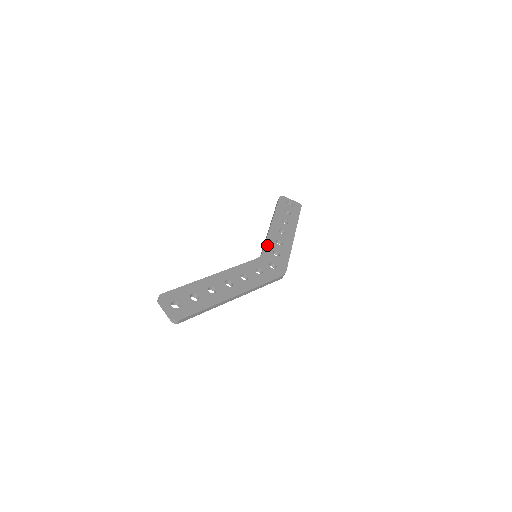
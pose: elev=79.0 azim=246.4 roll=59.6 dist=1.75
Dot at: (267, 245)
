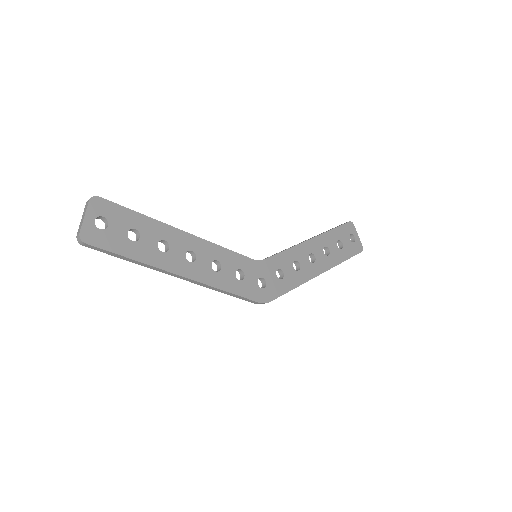
Dot at: (280, 256)
